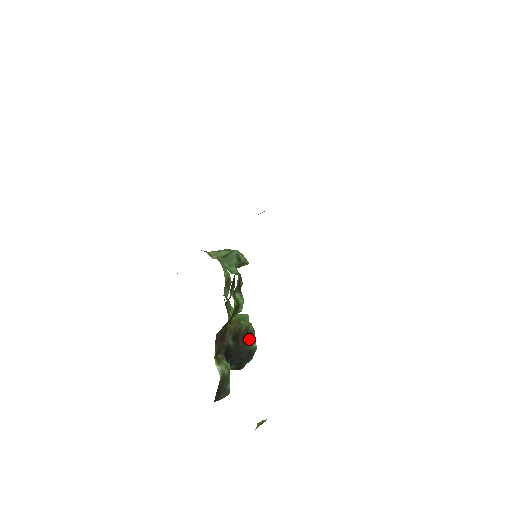
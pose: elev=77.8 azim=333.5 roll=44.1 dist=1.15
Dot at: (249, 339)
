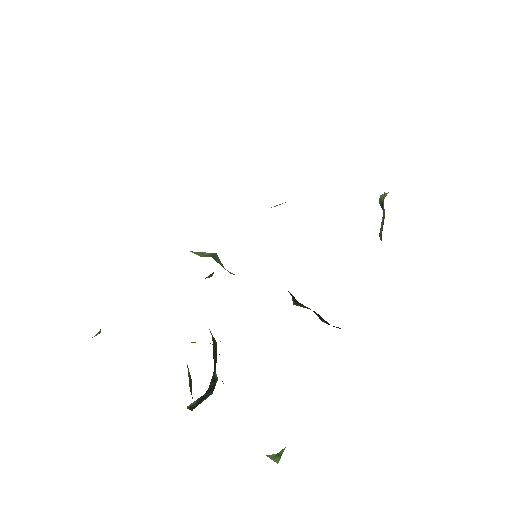
Dot at: (215, 366)
